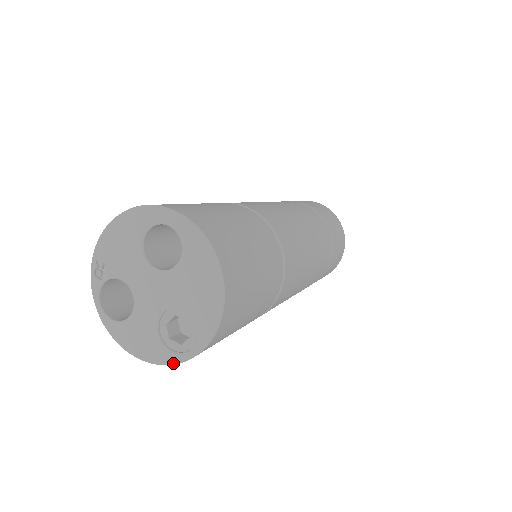
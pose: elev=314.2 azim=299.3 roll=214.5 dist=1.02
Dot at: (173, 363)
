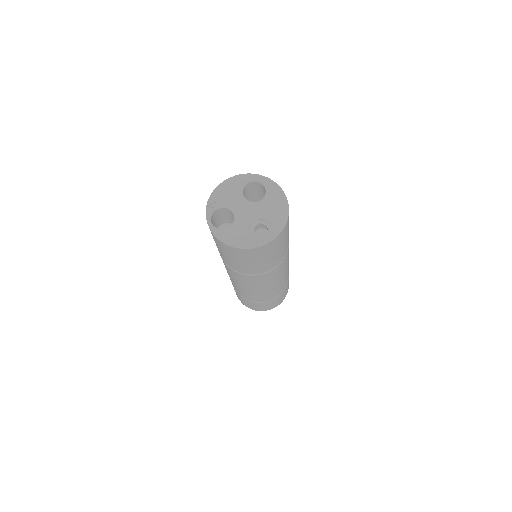
Dot at: (257, 246)
